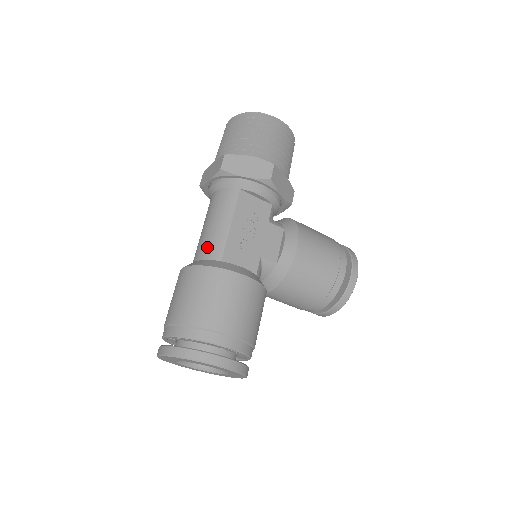
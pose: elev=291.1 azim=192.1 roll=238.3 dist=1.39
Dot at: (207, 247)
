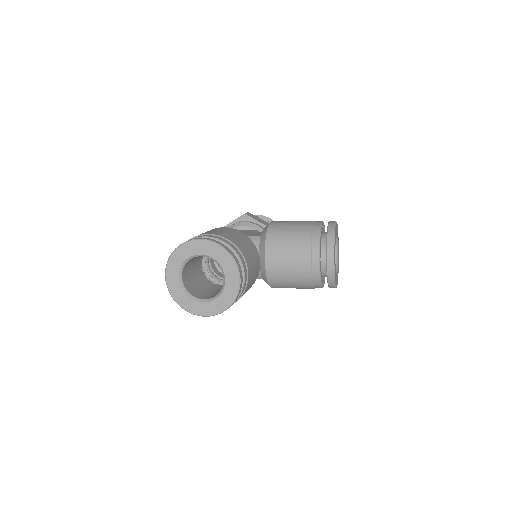
Dot at: occluded
